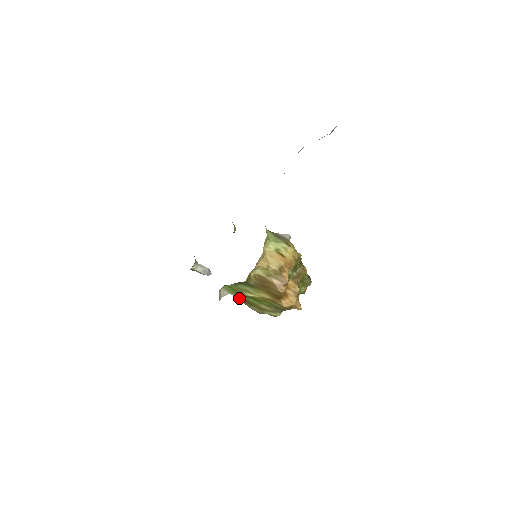
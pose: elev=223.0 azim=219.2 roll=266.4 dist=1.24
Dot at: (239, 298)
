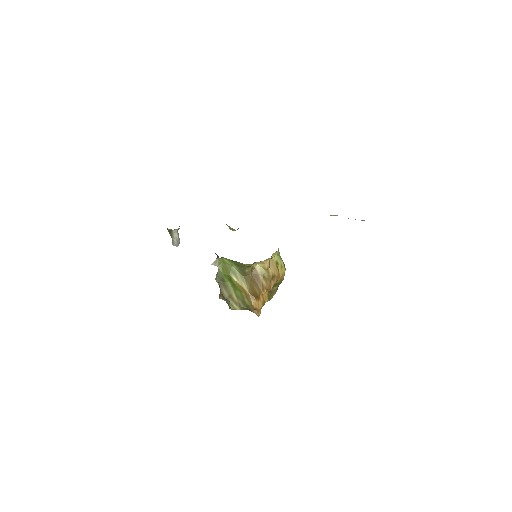
Dot at: (220, 275)
